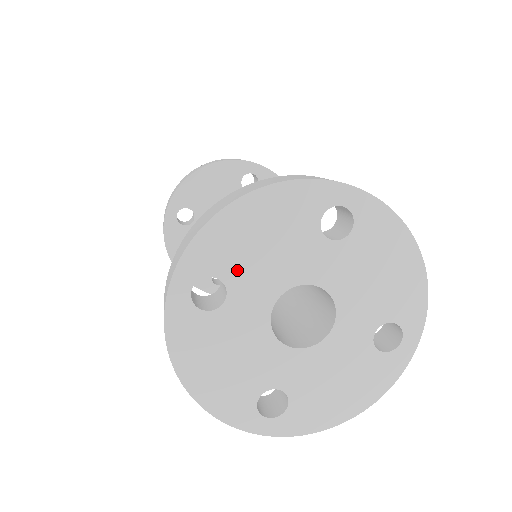
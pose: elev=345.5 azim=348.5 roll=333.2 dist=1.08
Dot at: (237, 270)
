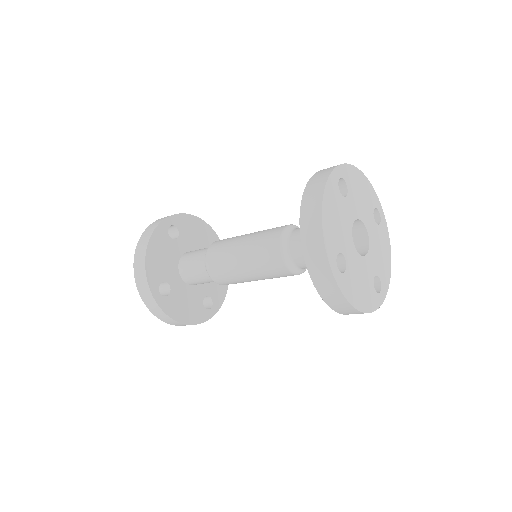
Dot at: (340, 242)
